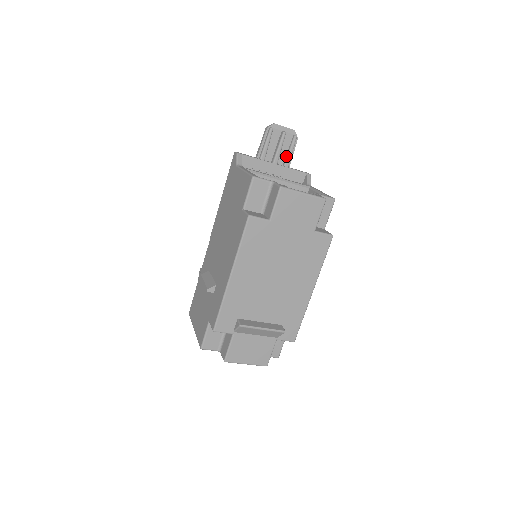
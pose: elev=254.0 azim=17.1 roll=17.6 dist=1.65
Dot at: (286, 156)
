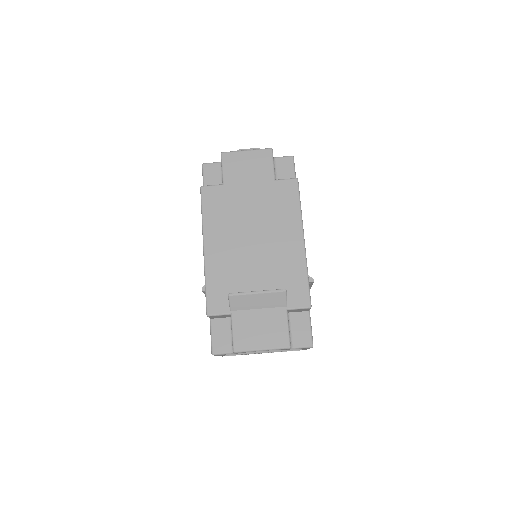
Dot at: occluded
